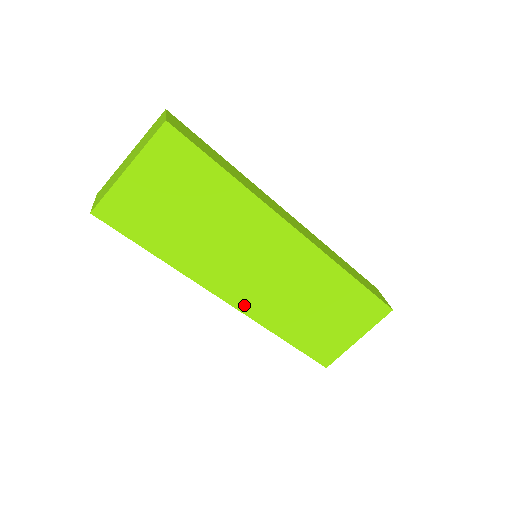
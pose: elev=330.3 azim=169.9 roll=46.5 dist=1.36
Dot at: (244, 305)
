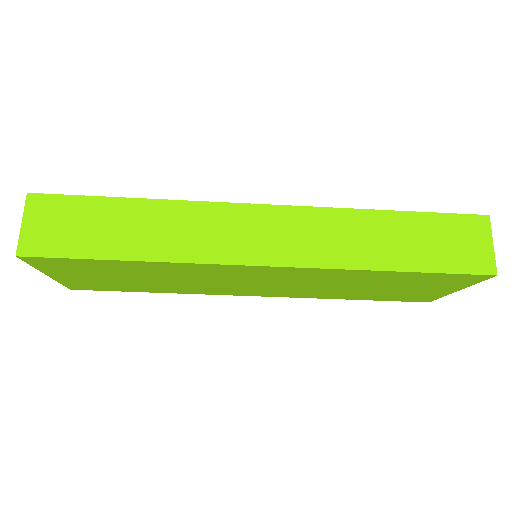
Dot at: (274, 295)
